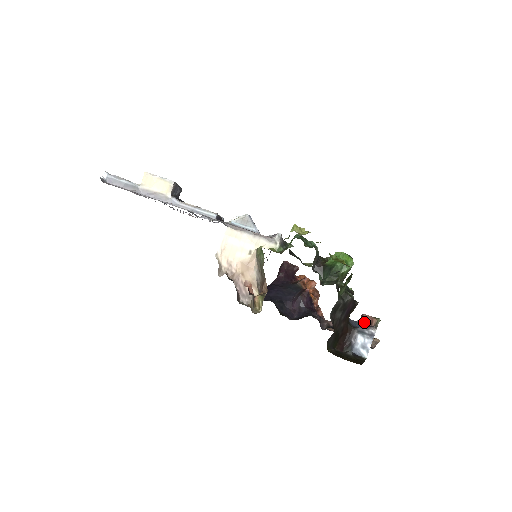
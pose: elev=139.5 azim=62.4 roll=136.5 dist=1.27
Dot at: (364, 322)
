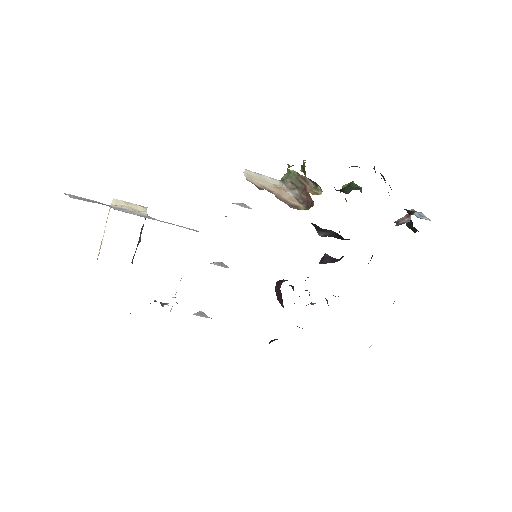
Dot at: (401, 221)
